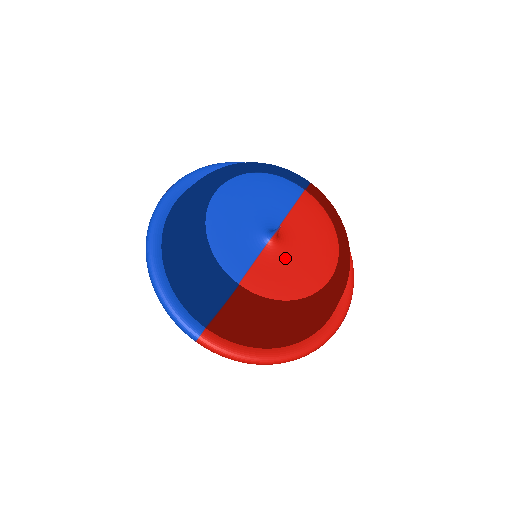
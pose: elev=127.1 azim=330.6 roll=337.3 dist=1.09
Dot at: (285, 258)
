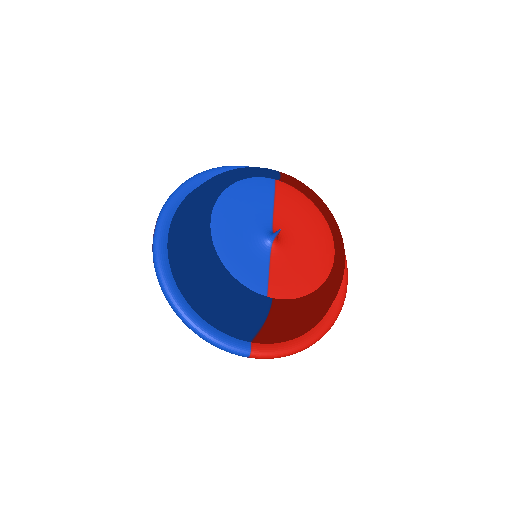
Dot at: (290, 253)
